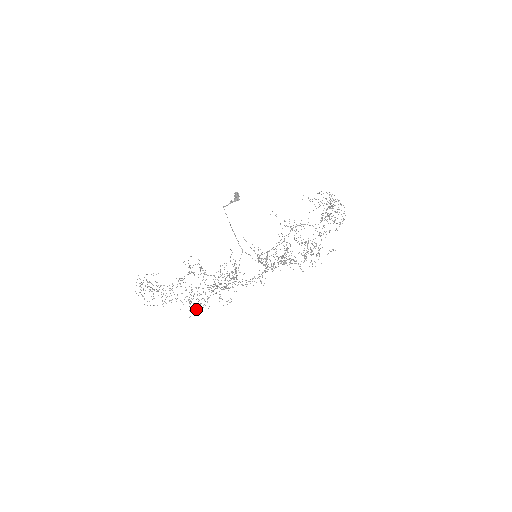
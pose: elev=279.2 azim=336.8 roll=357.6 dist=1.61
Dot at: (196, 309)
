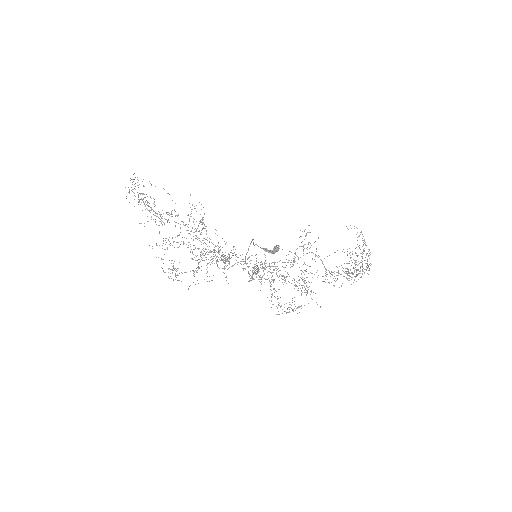
Dot at: occluded
